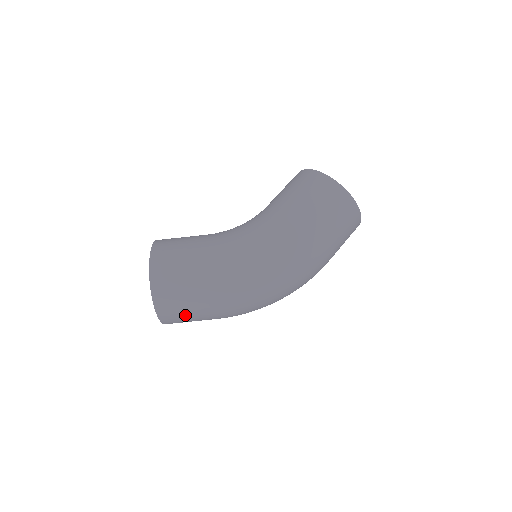
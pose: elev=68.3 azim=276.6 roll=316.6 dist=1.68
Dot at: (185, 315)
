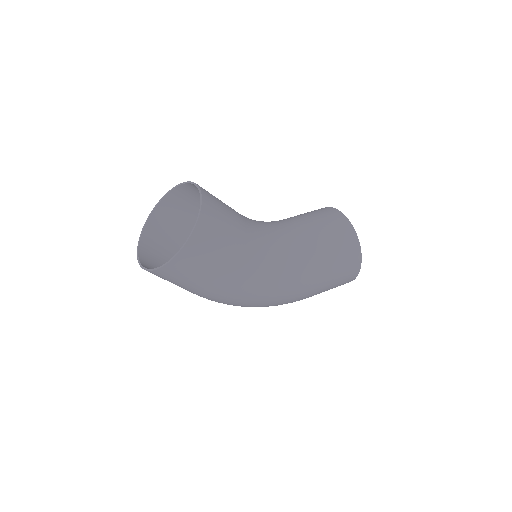
Dot at: occluded
